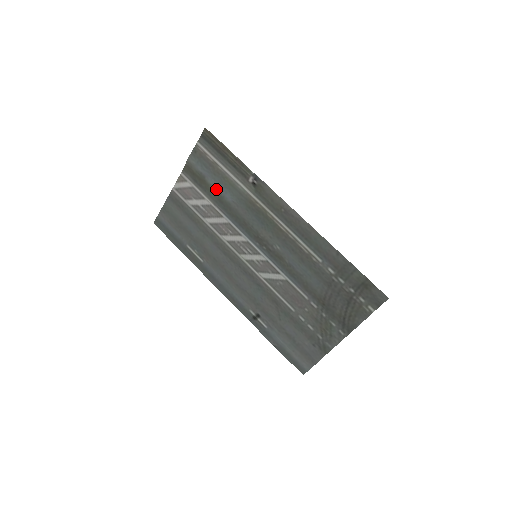
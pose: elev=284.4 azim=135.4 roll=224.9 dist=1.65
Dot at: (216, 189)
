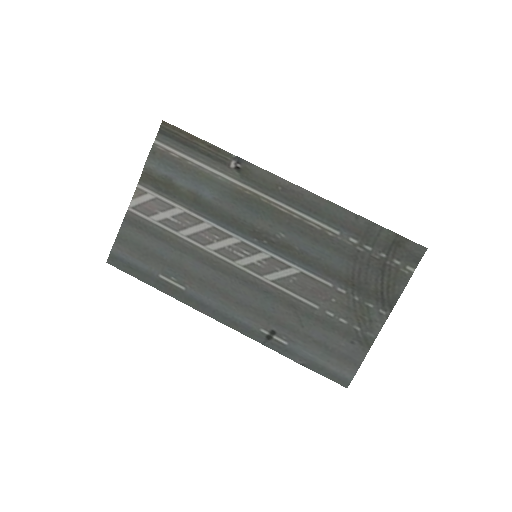
Dot at: (189, 189)
